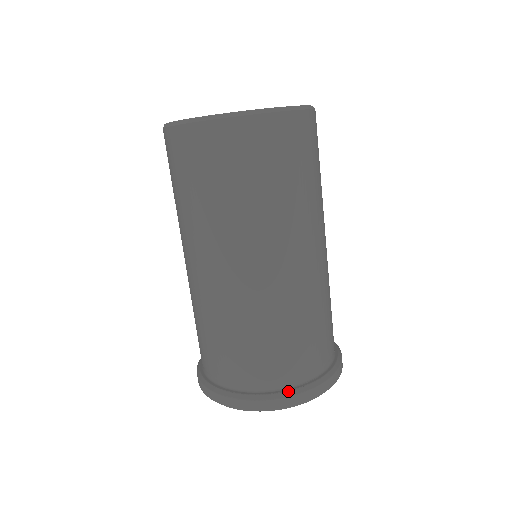
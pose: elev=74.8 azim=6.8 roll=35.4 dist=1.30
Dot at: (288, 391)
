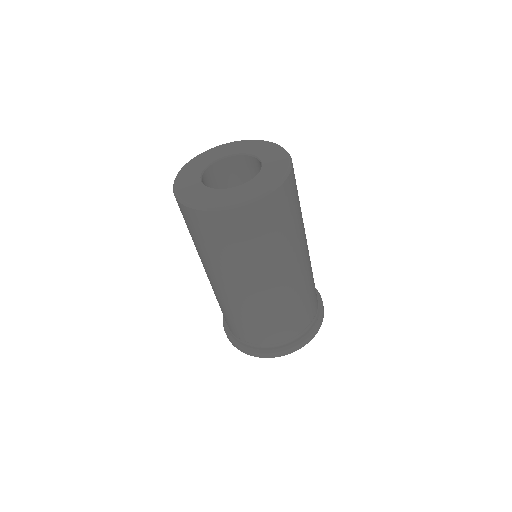
Dot at: (247, 347)
